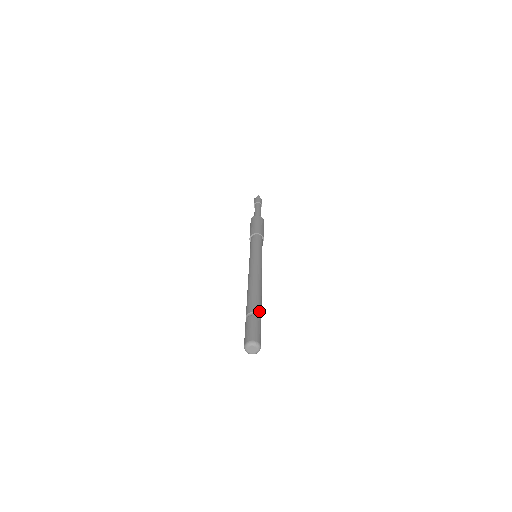
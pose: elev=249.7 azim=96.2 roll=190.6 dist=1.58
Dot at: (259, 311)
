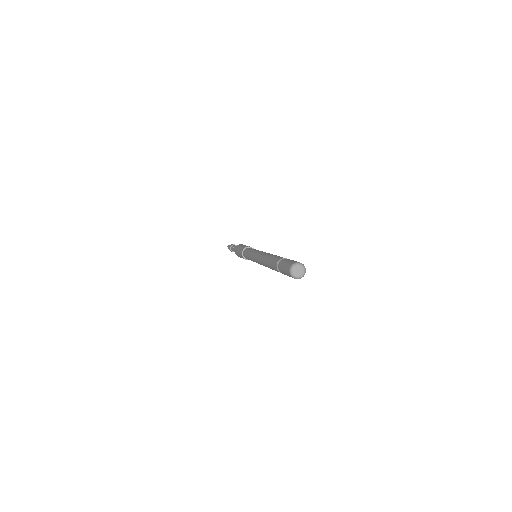
Dot at: occluded
